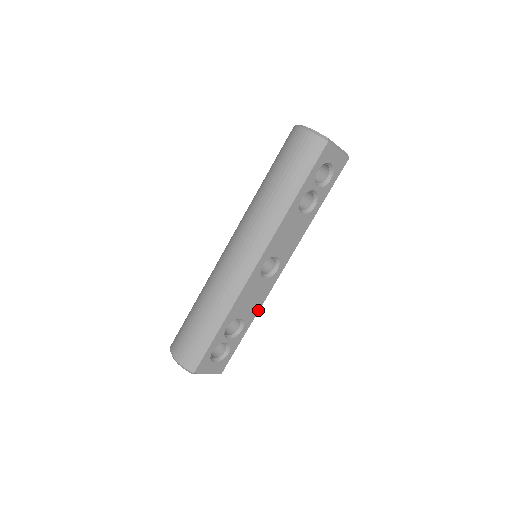
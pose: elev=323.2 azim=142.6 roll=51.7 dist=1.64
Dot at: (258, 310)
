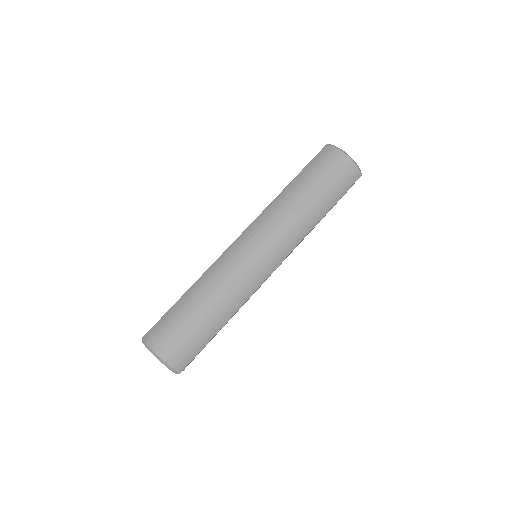
Dot at: occluded
